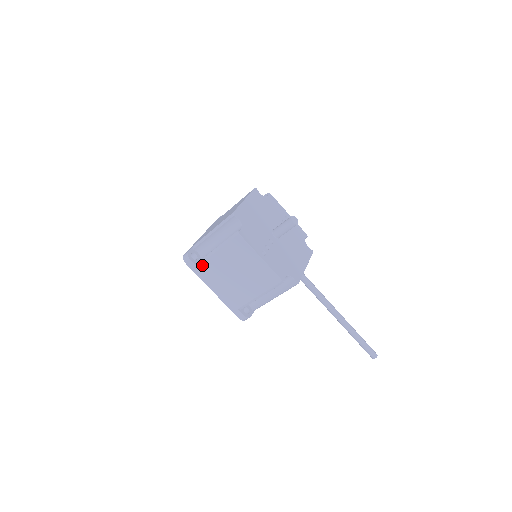
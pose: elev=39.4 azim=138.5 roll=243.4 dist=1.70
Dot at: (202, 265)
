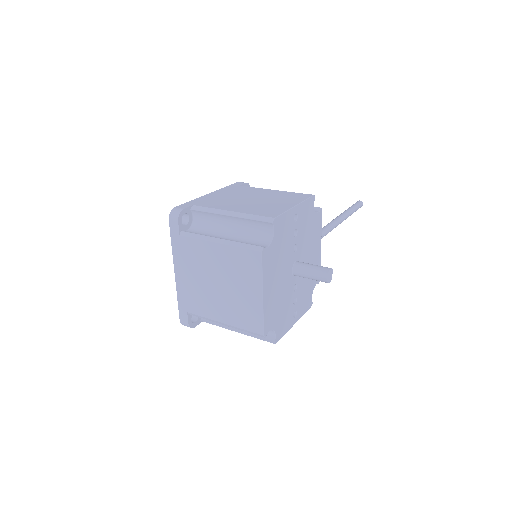
Dot at: occluded
